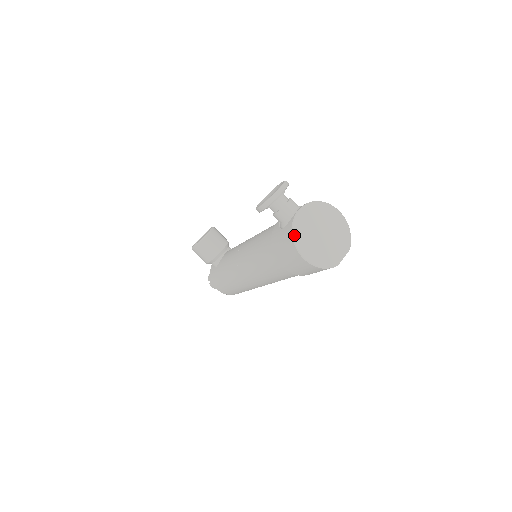
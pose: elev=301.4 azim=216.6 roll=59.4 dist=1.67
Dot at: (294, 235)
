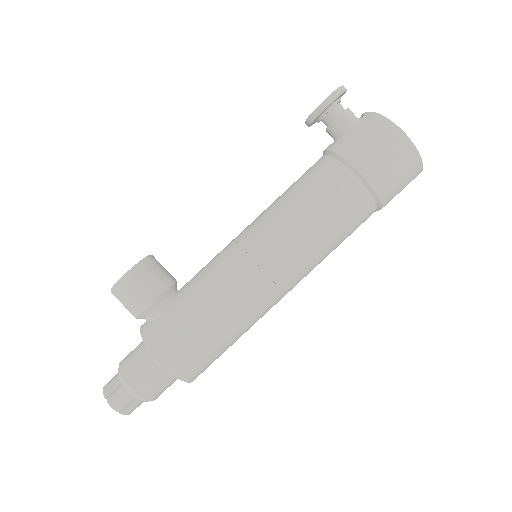
Dot at: (384, 117)
